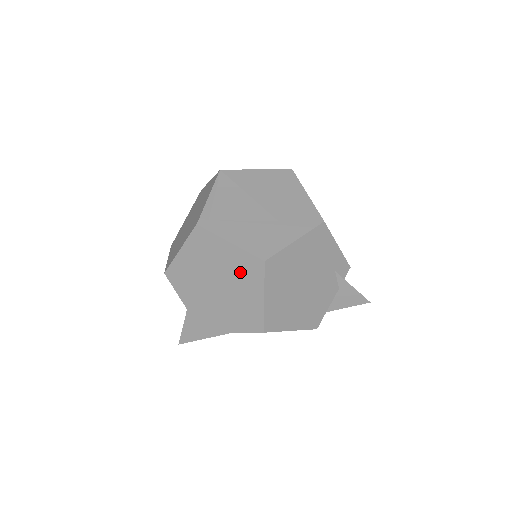
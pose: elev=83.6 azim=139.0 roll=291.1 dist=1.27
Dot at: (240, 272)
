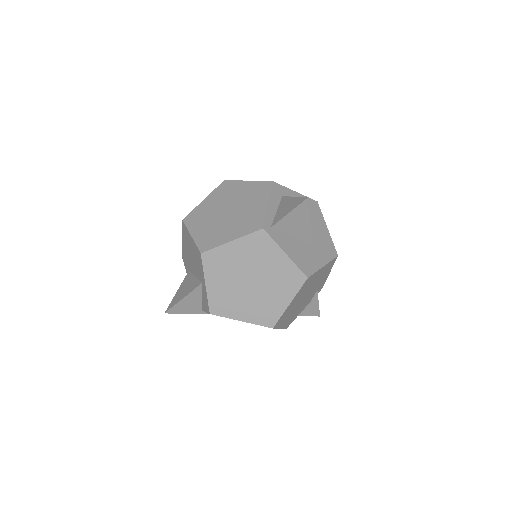
Dot at: (281, 278)
